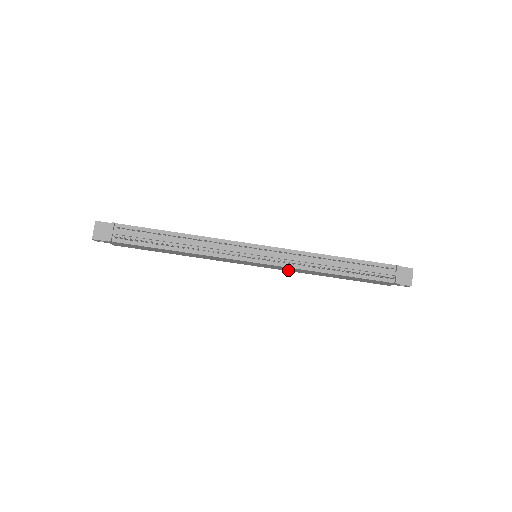
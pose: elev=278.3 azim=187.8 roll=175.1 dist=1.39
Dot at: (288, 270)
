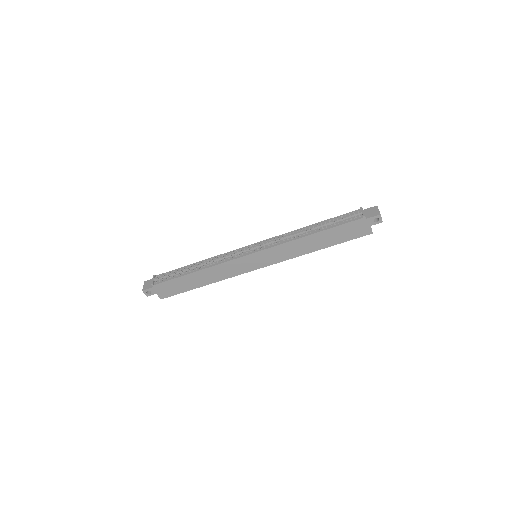
Dot at: (285, 257)
